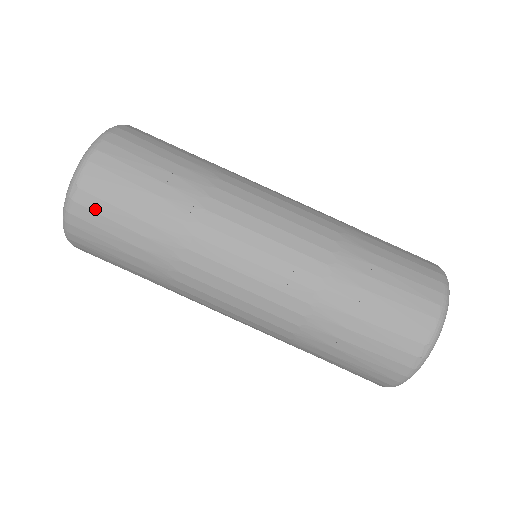
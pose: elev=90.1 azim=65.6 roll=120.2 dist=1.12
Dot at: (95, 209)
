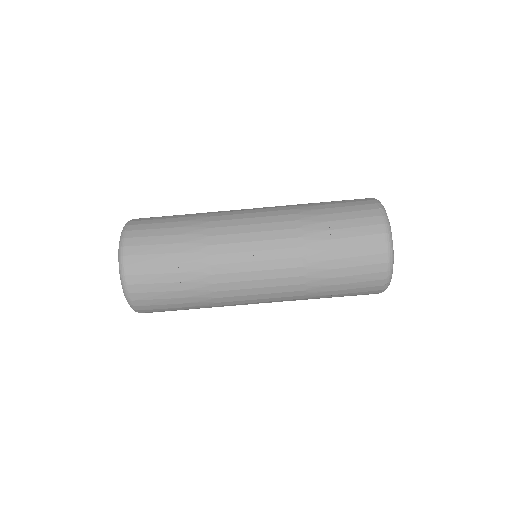
Dot at: (152, 309)
